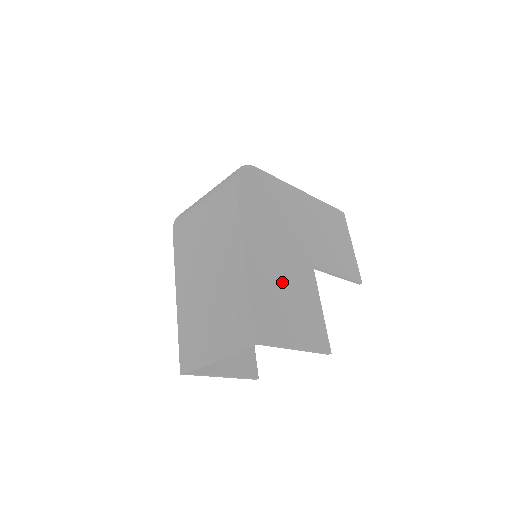
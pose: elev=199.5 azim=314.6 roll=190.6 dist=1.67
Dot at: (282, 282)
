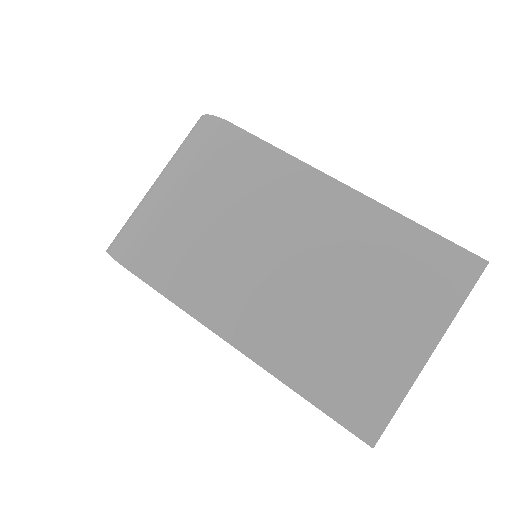
Dot at: occluded
